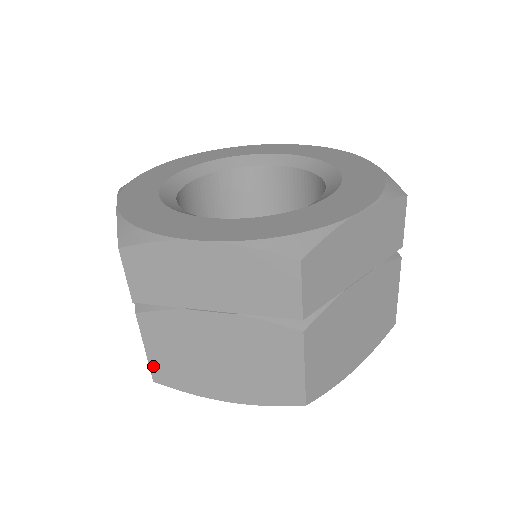
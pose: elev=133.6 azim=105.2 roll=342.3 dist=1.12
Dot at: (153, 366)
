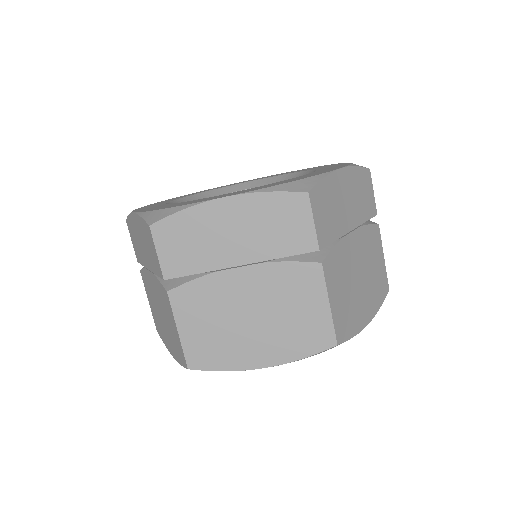
Dot at: (187, 349)
